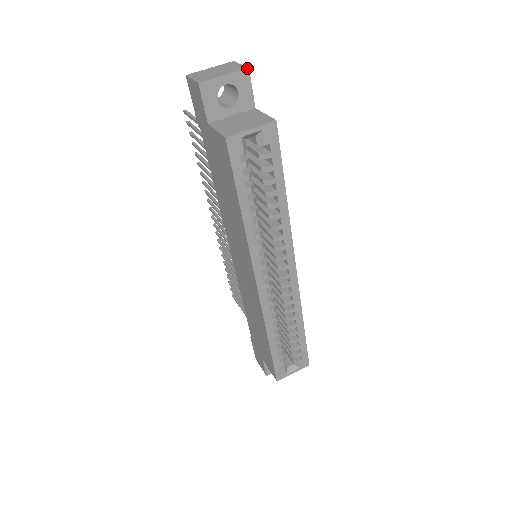
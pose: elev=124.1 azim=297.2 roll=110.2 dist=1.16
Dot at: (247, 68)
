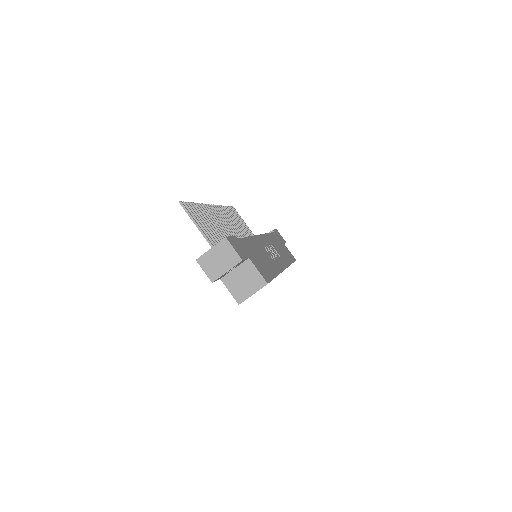
Dot at: (241, 261)
